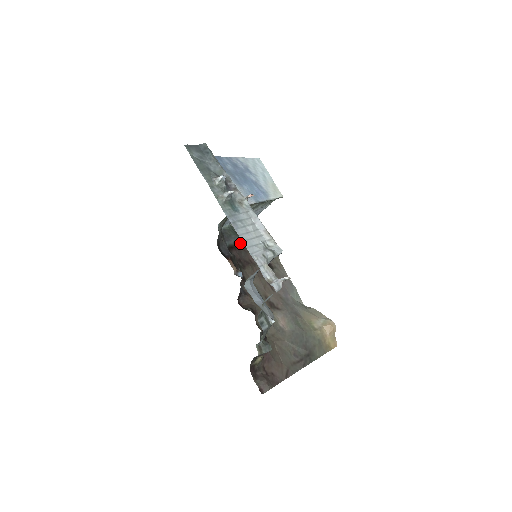
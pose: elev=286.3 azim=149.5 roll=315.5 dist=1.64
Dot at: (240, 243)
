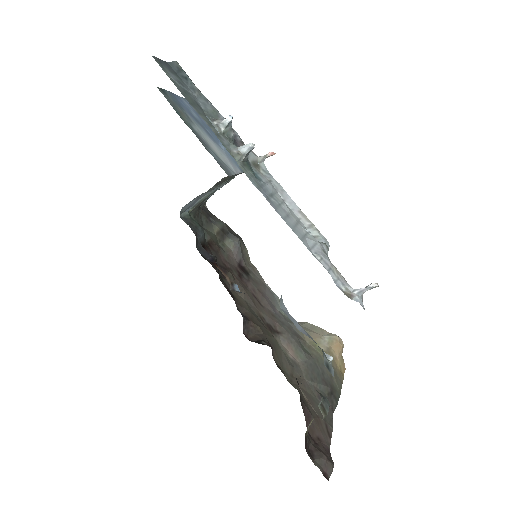
Dot at: (205, 239)
